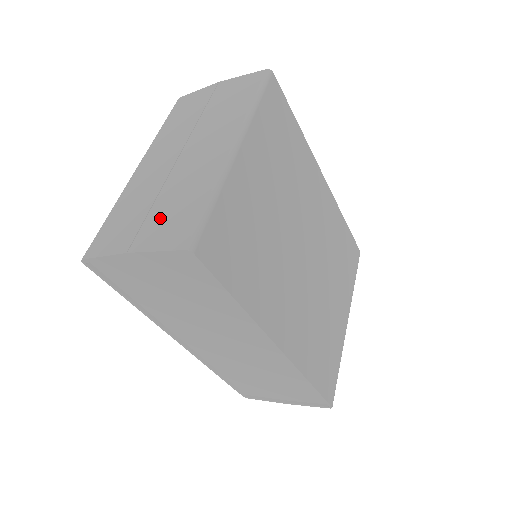
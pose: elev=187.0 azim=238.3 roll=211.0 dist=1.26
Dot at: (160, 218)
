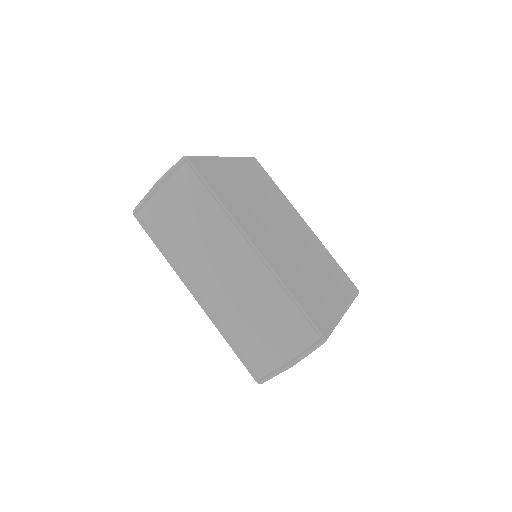
Dot at: occluded
